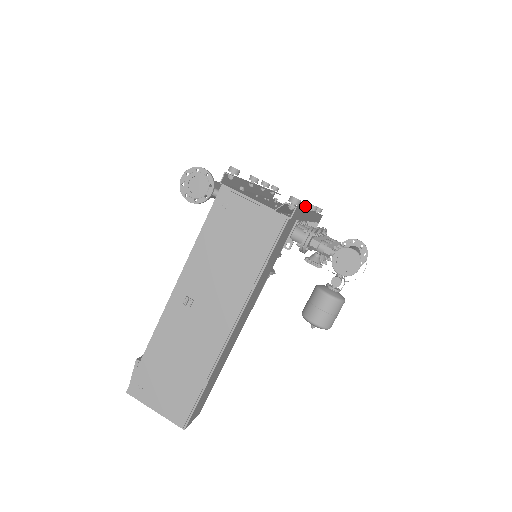
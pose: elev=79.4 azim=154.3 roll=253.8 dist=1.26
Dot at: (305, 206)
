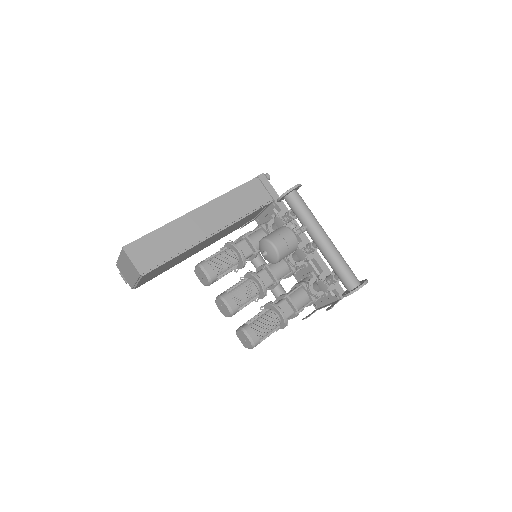
Dot at: occluded
